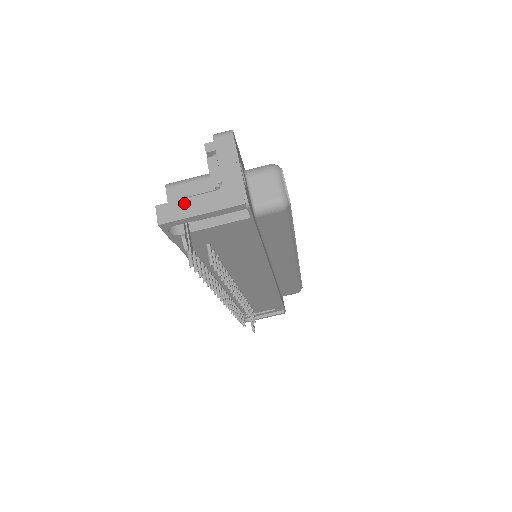
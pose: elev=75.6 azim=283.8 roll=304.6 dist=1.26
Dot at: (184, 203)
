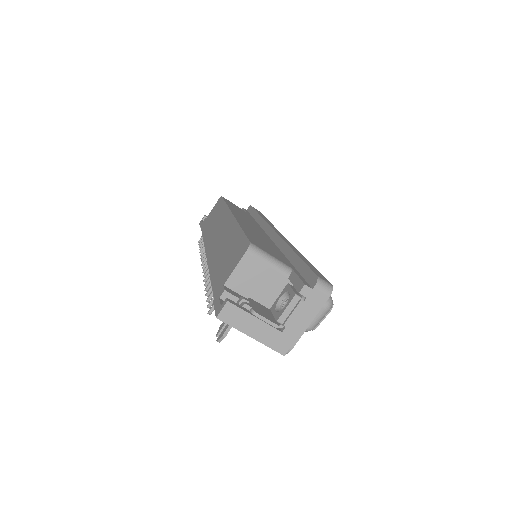
Dot at: (248, 318)
